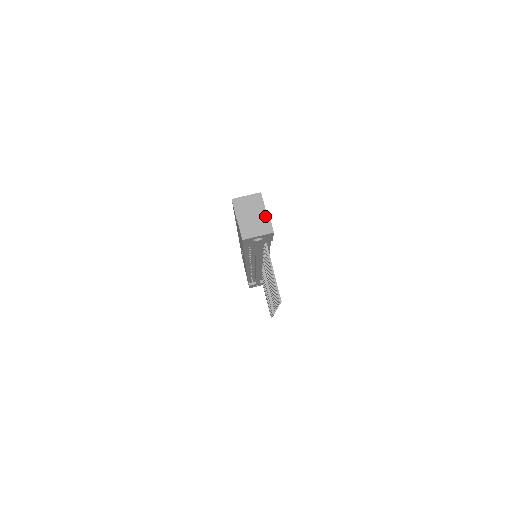
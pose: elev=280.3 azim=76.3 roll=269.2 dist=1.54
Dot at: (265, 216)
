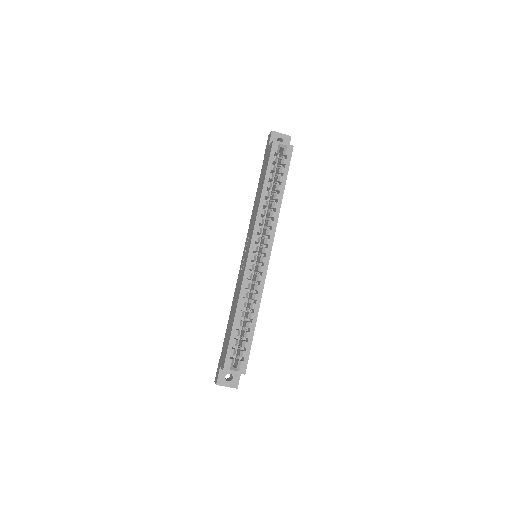
Dot at: occluded
